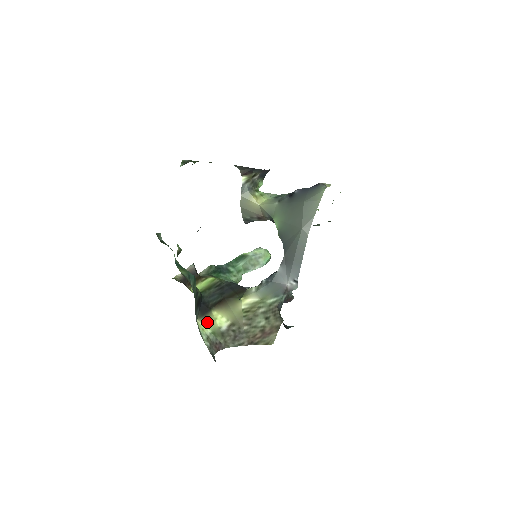
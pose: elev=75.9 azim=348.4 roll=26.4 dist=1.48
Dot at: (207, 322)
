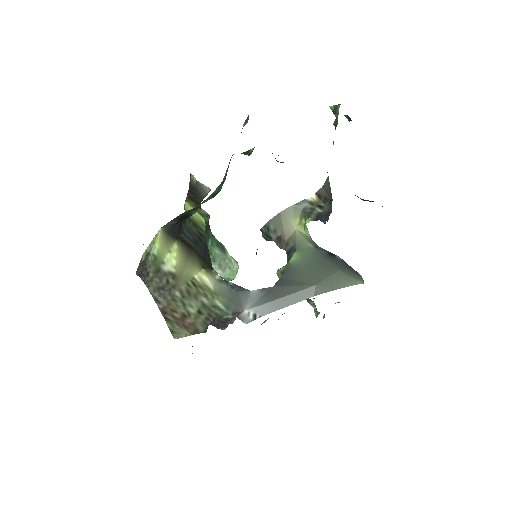
Dot at: (163, 242)
